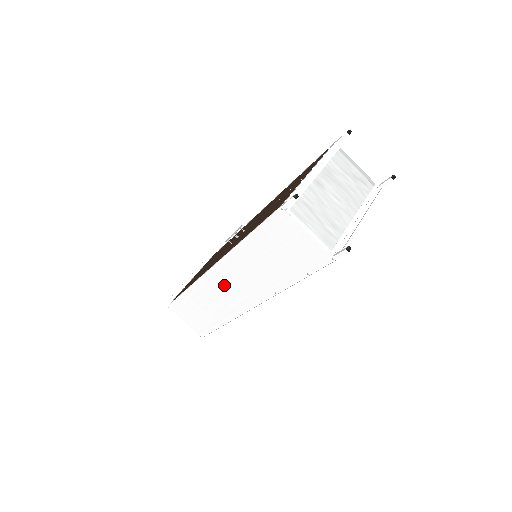
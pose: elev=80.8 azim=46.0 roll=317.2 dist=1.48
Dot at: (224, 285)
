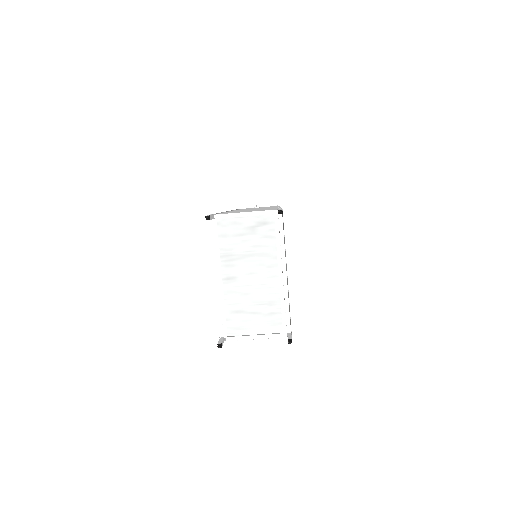
Dot at: occluded
